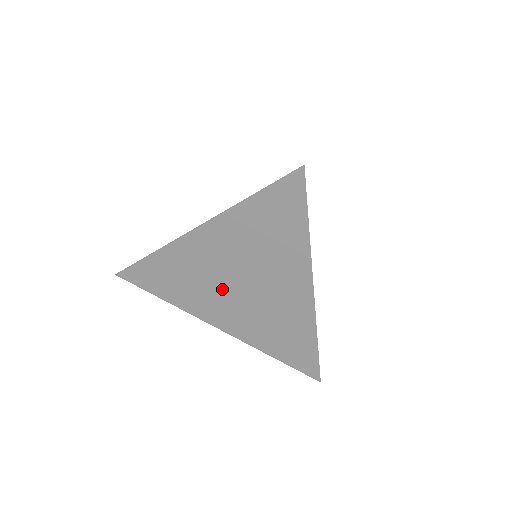
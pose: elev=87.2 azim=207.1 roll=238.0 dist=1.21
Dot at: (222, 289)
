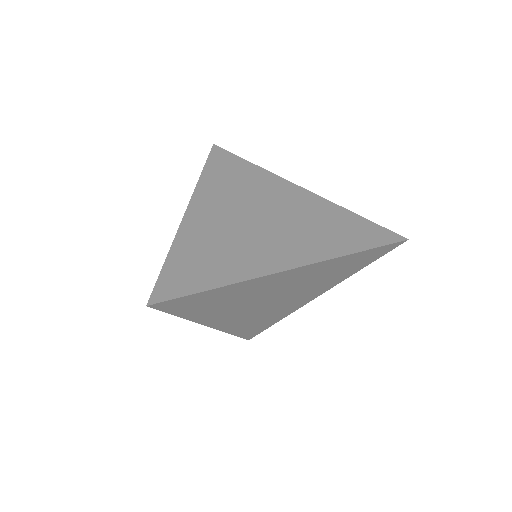
Dot at: (254, 303)
